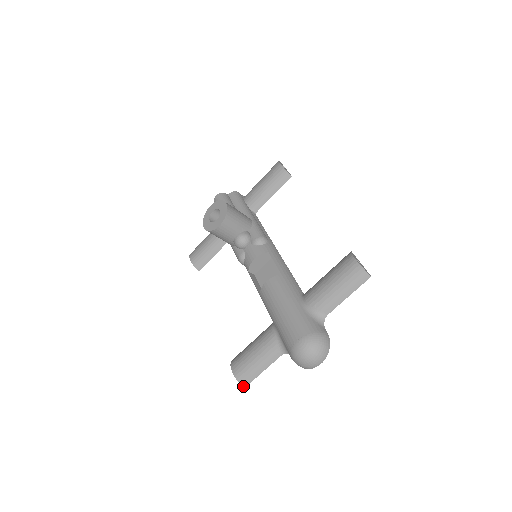
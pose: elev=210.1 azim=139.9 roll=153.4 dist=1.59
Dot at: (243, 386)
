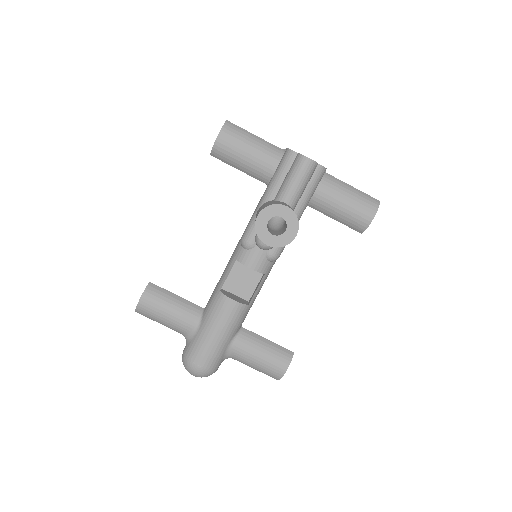
Dot at: (136, 311)
